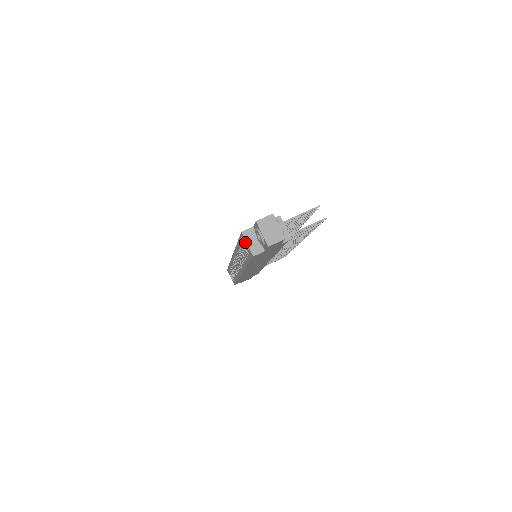
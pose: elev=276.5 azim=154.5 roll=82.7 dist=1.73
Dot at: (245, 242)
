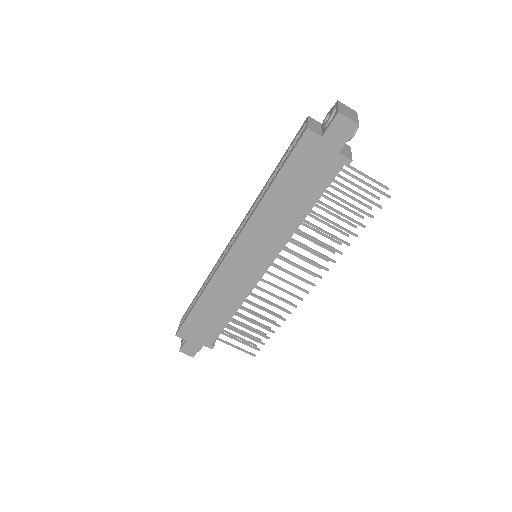
Dot at: occluded
